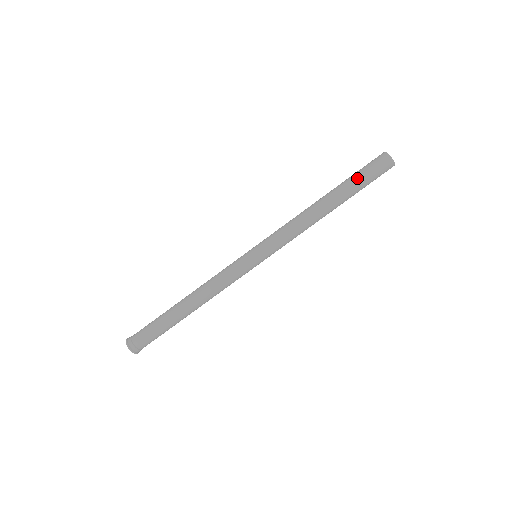
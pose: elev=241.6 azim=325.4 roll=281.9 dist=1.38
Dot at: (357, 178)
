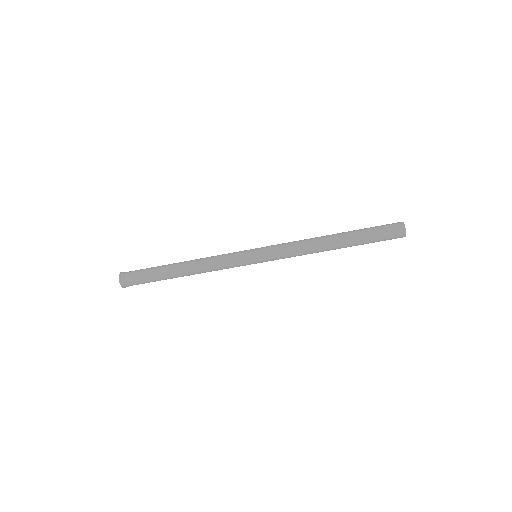
Dot at: (367, 228)
